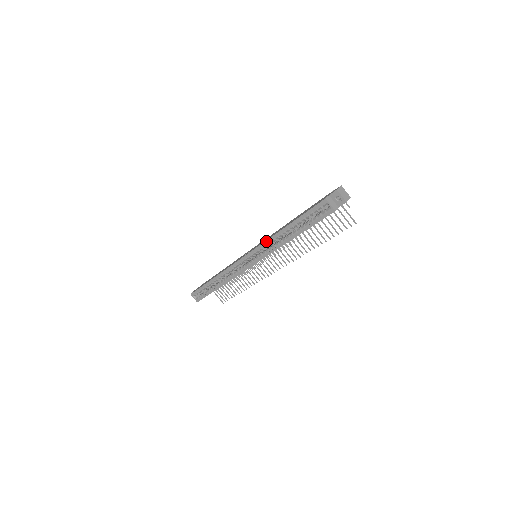
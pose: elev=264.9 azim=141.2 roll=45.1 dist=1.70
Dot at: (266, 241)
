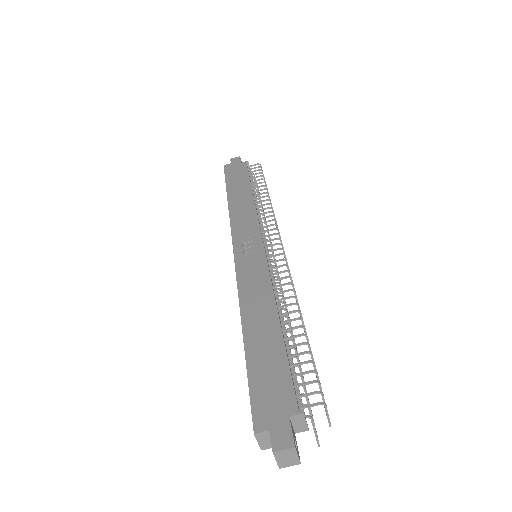
Dot at: (238, 293)
